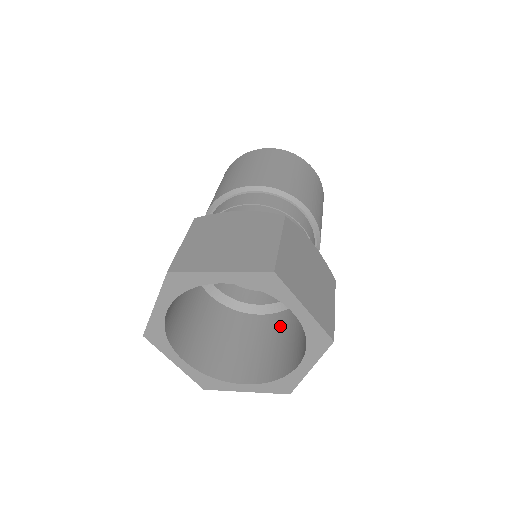
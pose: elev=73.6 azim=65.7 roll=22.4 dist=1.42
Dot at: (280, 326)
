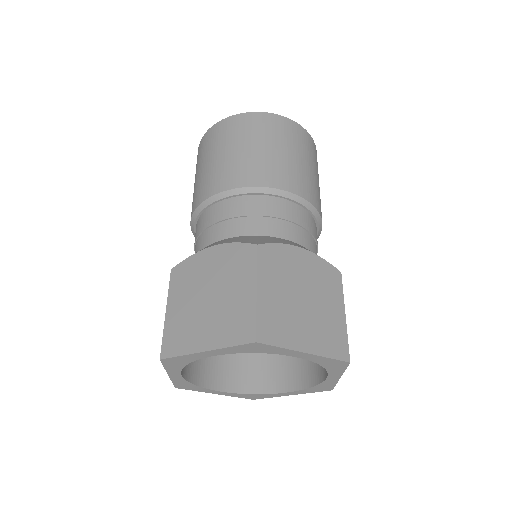
Dot at: occluded
